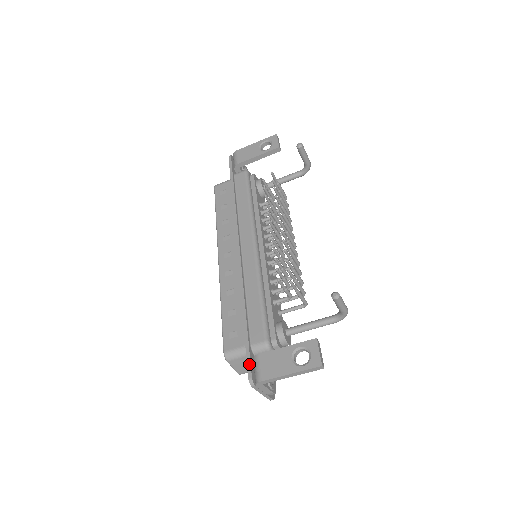
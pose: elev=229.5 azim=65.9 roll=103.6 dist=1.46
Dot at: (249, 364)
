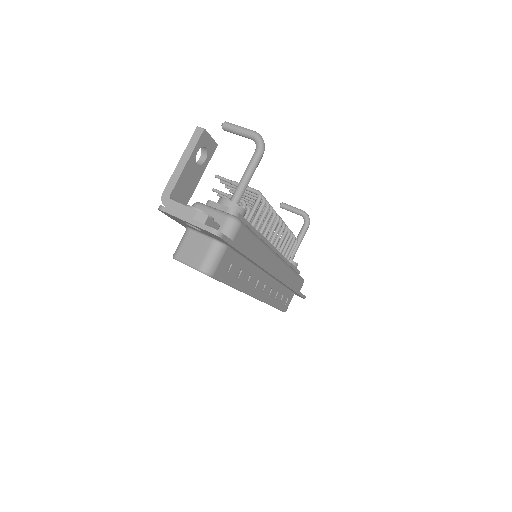
Dot at: occluded
